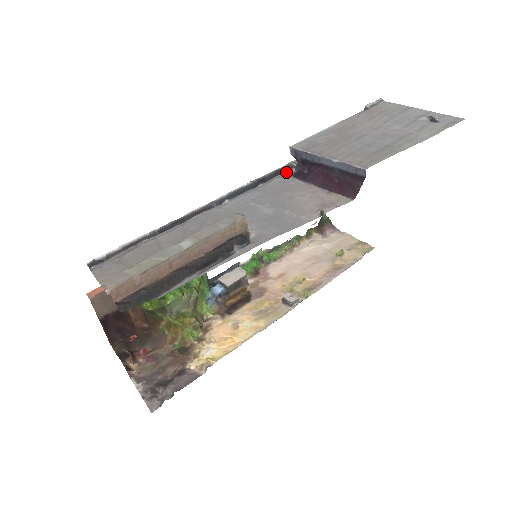
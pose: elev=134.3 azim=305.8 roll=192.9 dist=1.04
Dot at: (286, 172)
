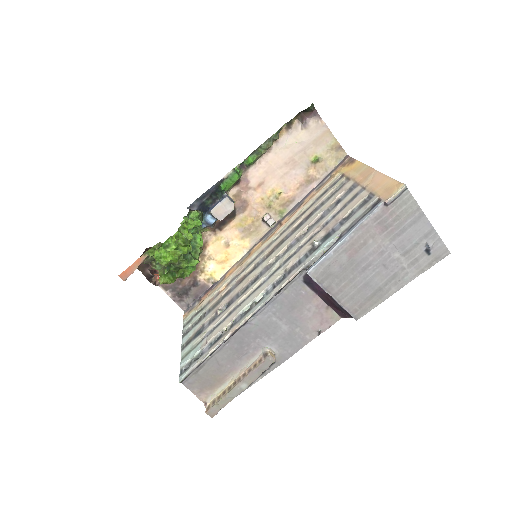
Dot at: (299, 275)
